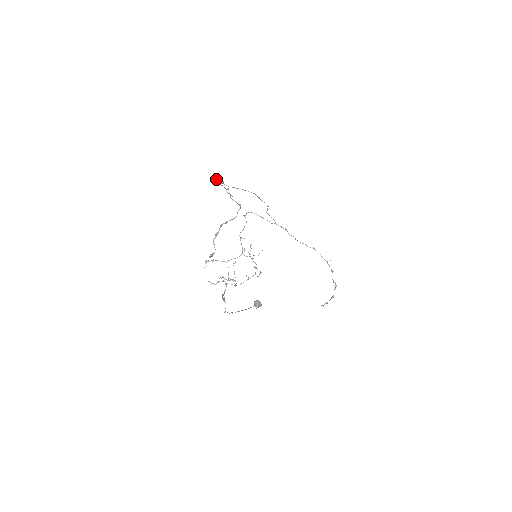
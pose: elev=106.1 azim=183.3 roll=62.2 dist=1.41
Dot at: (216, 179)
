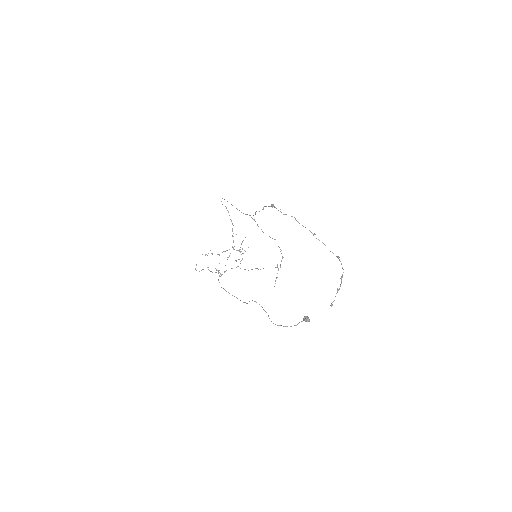
Dot at: occluded
